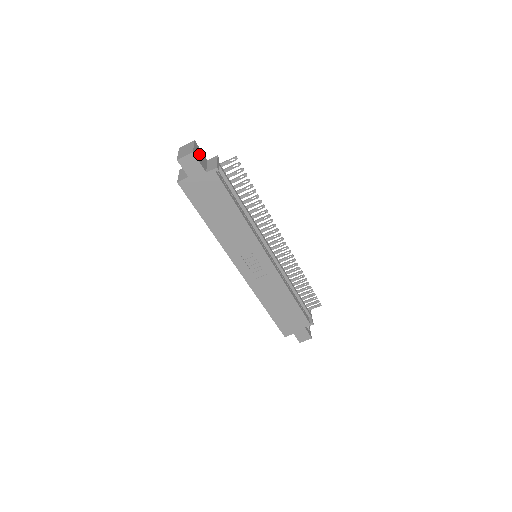
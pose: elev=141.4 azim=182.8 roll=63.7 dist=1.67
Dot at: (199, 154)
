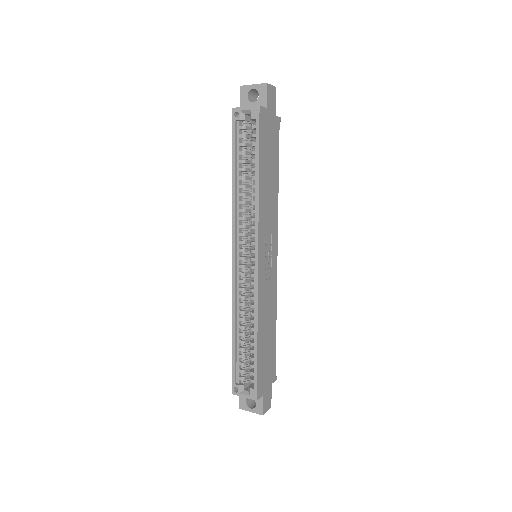
Dot at: occluded
